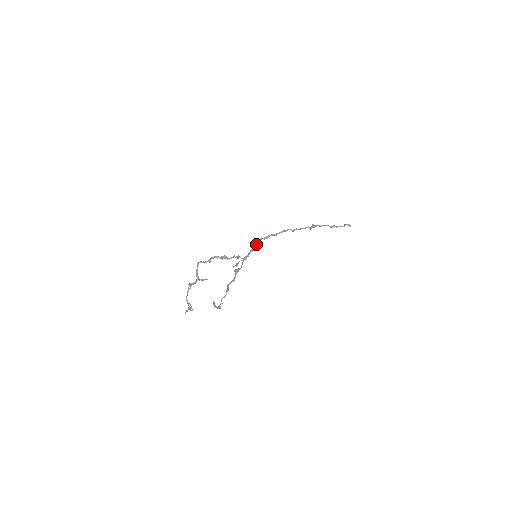
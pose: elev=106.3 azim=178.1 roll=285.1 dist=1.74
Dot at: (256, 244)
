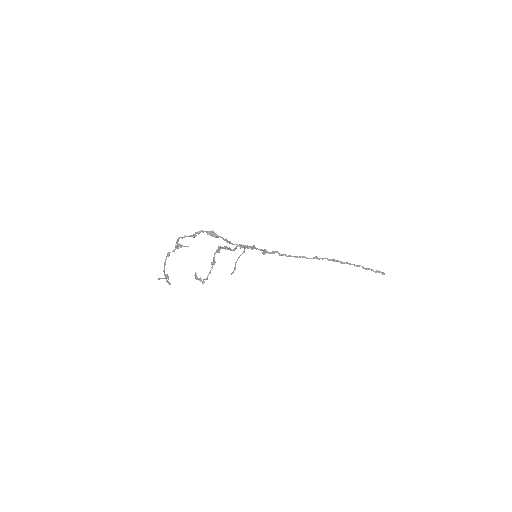
Dot at: (257, 248)
